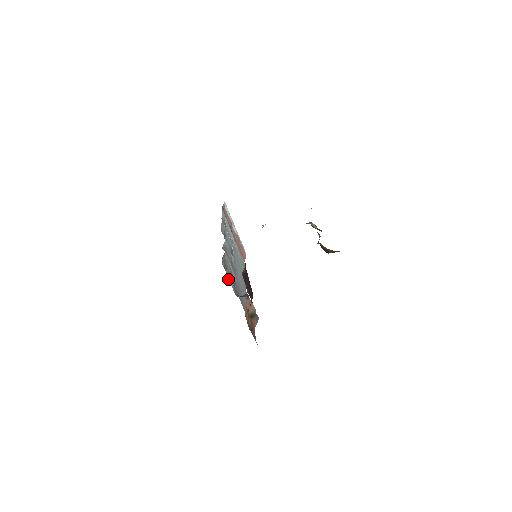
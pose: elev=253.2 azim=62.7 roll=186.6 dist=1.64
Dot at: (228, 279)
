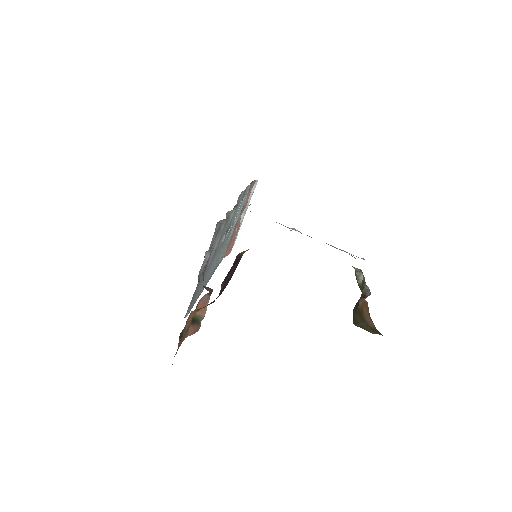
Dot at: occluded
